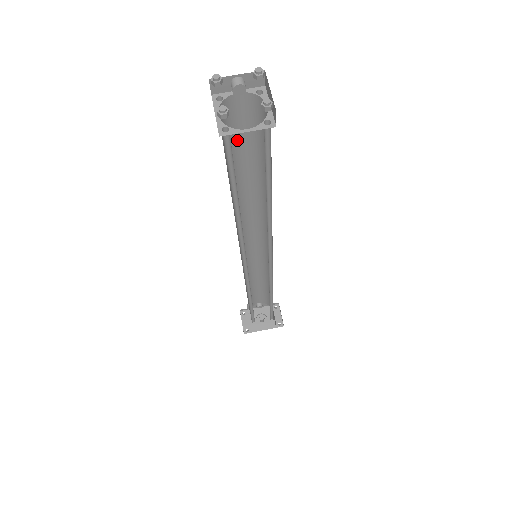
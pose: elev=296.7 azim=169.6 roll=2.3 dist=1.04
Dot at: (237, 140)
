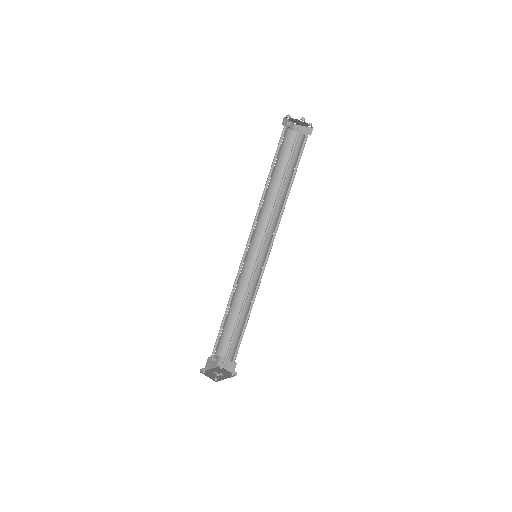
Dot at: (278, 155)
